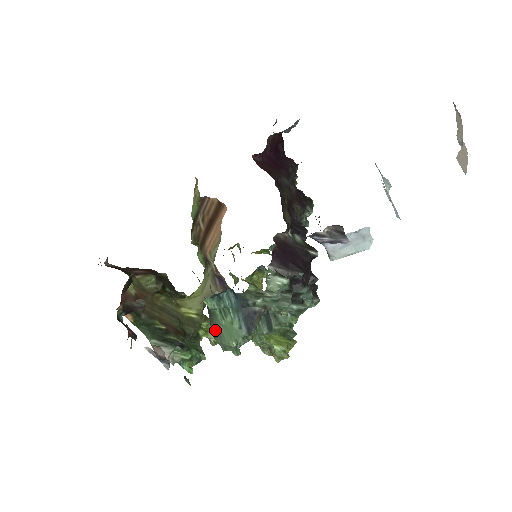
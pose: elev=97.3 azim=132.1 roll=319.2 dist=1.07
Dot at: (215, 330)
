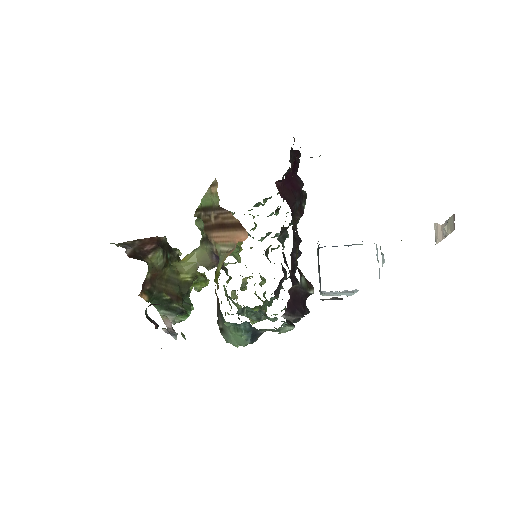
Dot at: (223, 331)
